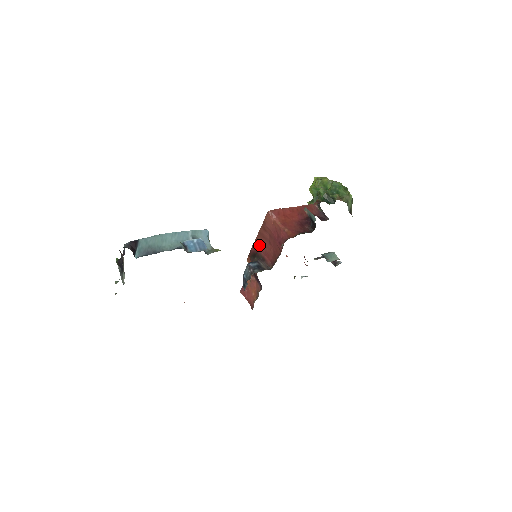
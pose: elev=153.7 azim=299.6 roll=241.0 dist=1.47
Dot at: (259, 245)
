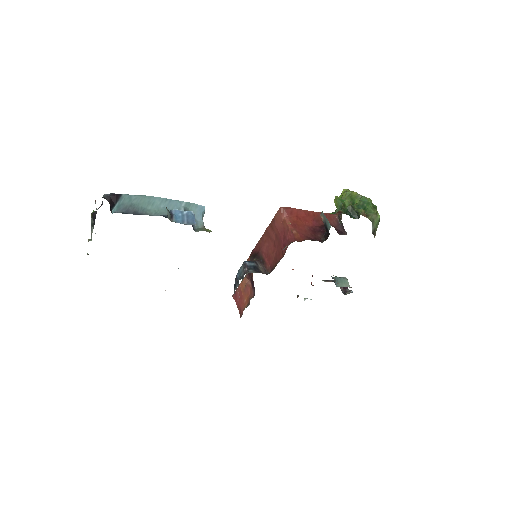
Dot at: (263, 245)
